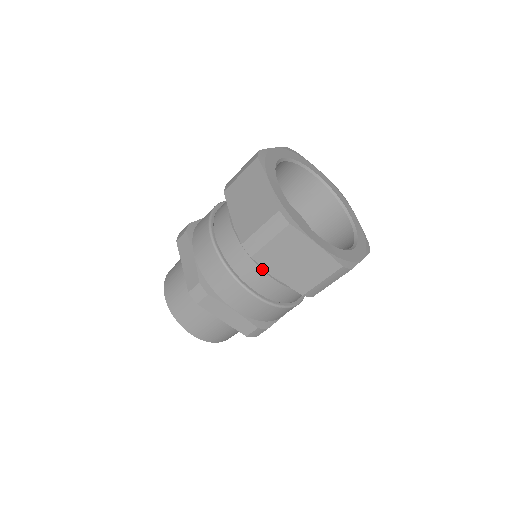
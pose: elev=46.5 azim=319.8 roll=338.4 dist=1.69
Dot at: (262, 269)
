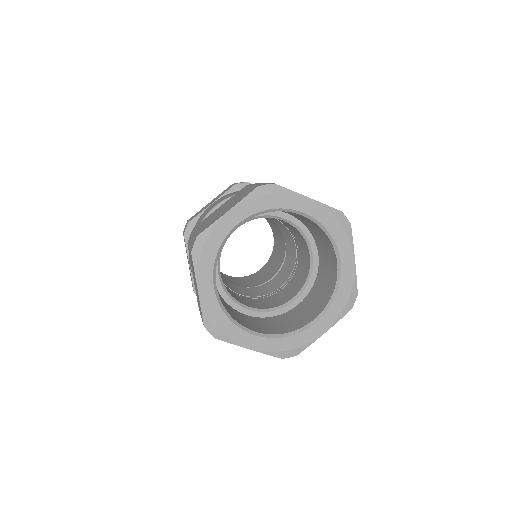
Dot at: occluded
